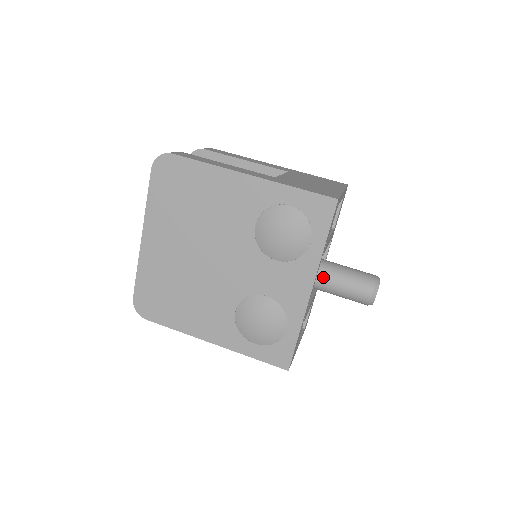
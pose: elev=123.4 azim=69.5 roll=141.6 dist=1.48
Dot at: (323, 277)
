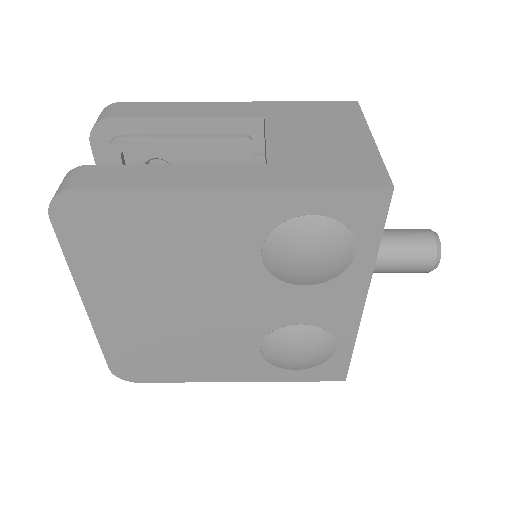
Dot at: occluded
